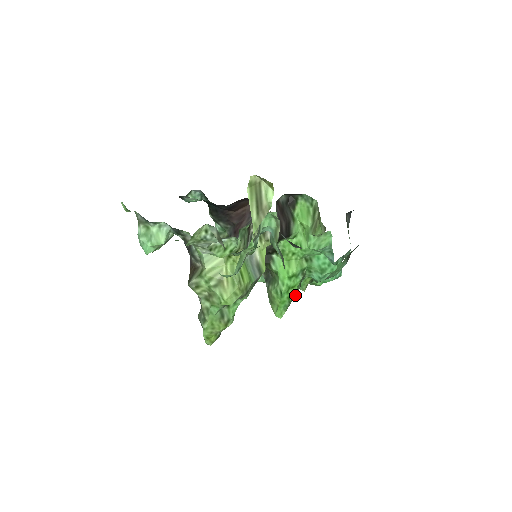
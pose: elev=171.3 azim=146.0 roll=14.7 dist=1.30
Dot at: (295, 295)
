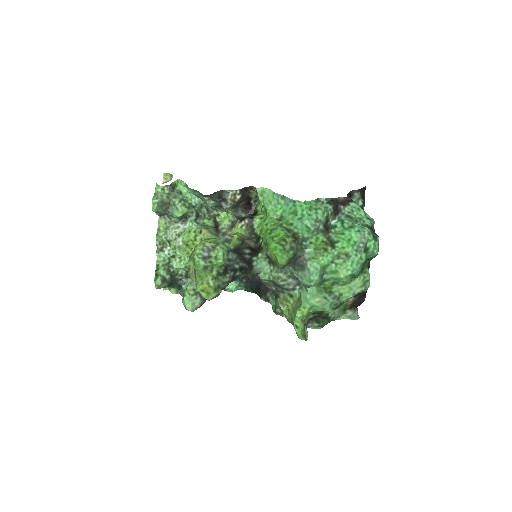
Dot at: (291, 244)
